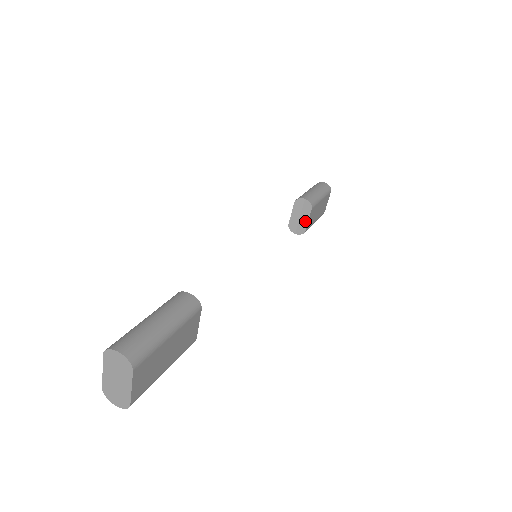
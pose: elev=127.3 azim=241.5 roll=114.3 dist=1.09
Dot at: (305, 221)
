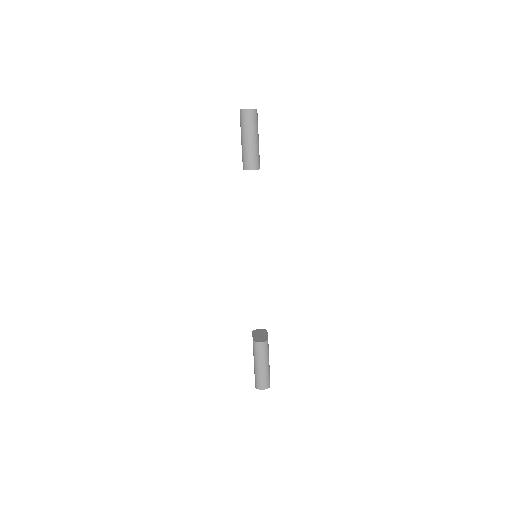
Dot at: occluded
